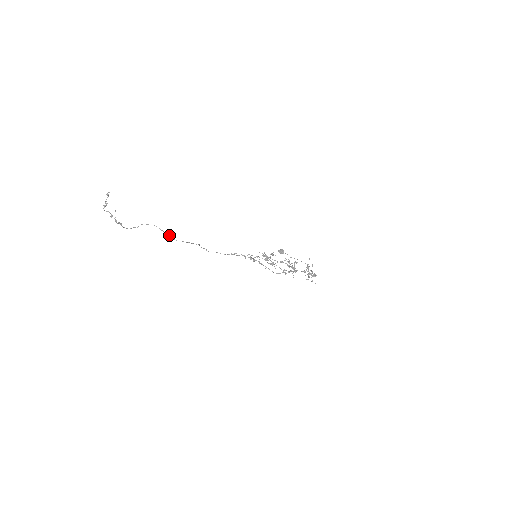
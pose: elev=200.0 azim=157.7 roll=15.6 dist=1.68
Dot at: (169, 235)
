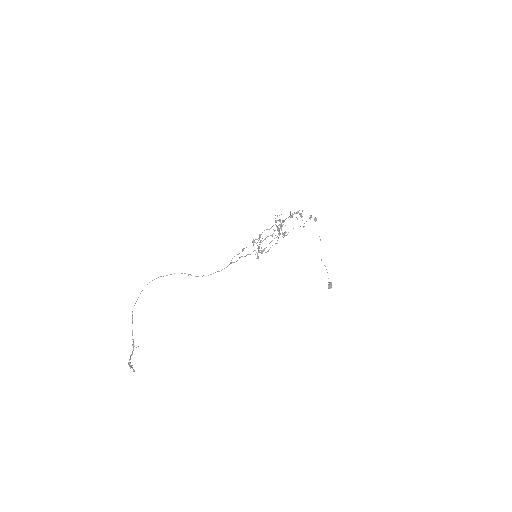
Dot at: occluded
